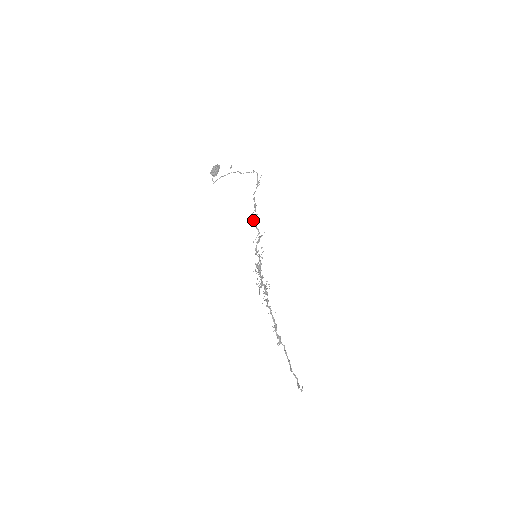
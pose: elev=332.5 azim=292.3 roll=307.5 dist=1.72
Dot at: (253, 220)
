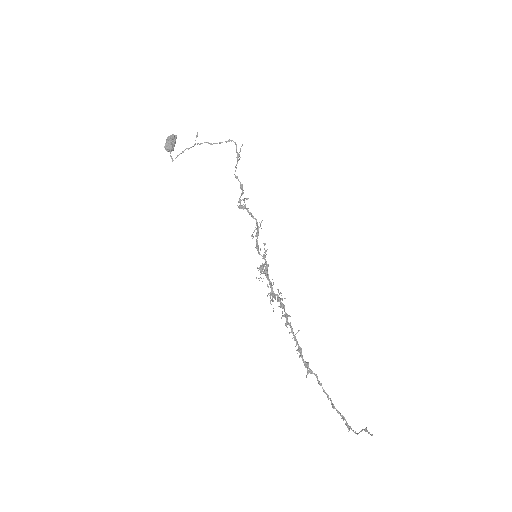
Dot at: (244, 206)
